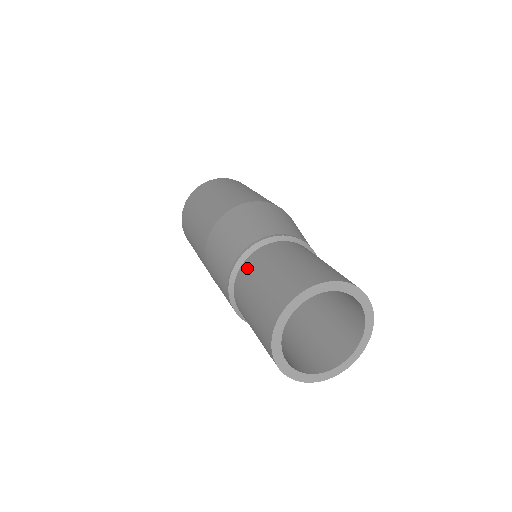
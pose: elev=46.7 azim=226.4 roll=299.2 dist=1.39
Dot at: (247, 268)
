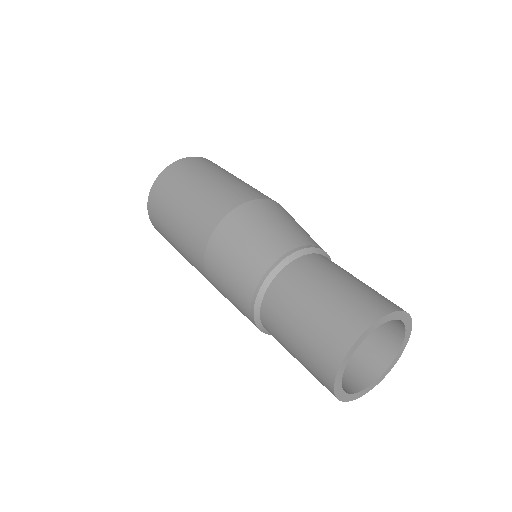
Dot at: (272, 304)
